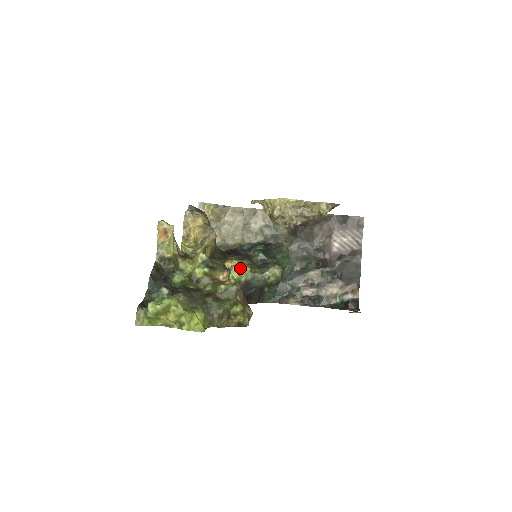
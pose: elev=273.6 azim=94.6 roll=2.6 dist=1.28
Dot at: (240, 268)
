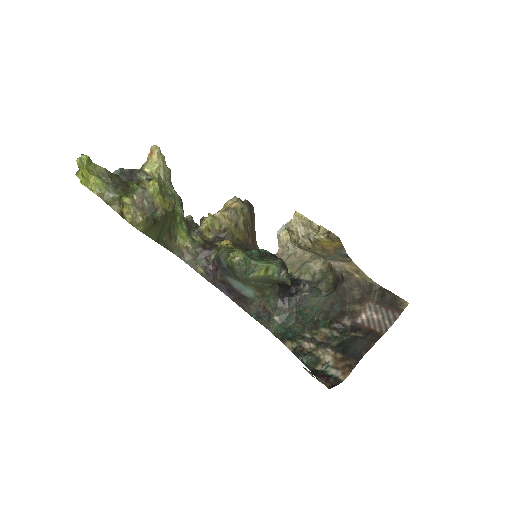
Dot at: (154, 181)
